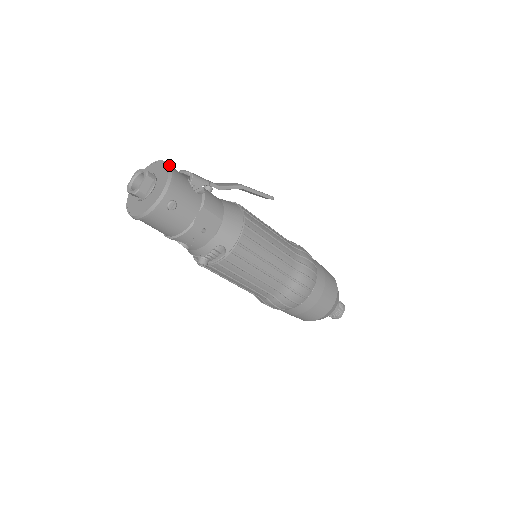
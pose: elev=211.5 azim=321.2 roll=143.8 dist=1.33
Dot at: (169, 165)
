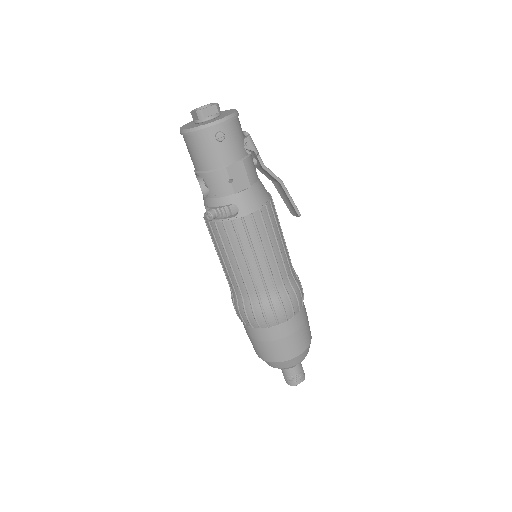
Dot at: (237, 111)
